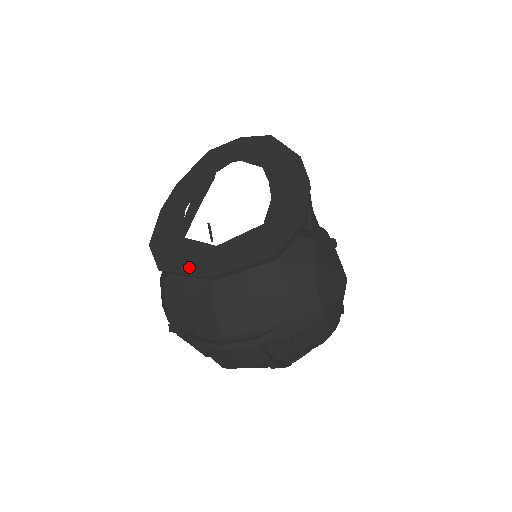
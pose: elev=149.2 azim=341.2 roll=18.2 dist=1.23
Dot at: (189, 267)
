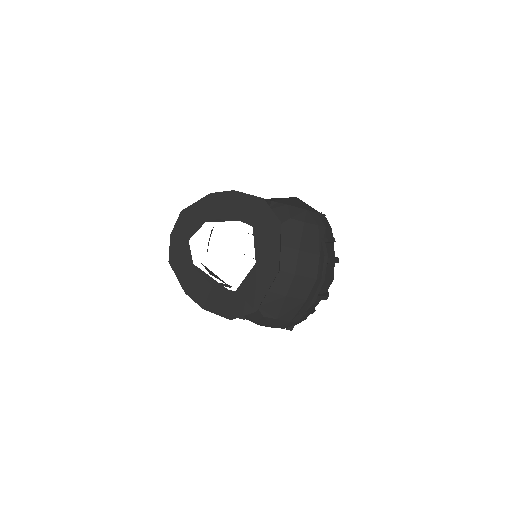
Dot at: (264, 286)
